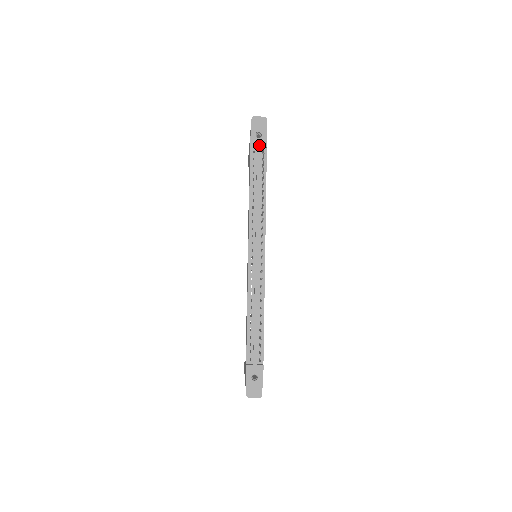
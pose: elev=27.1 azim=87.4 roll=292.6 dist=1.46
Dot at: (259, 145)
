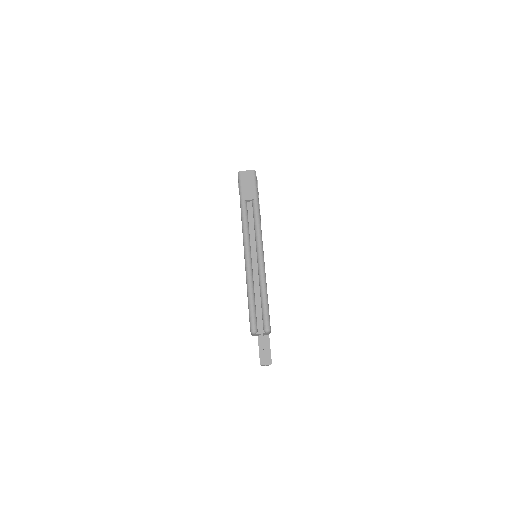
Dot at: occluded
